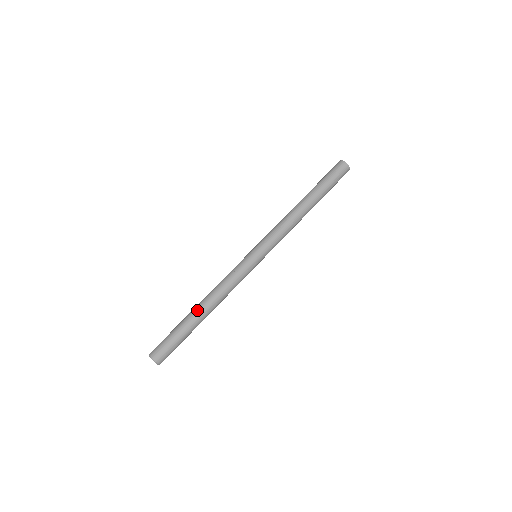
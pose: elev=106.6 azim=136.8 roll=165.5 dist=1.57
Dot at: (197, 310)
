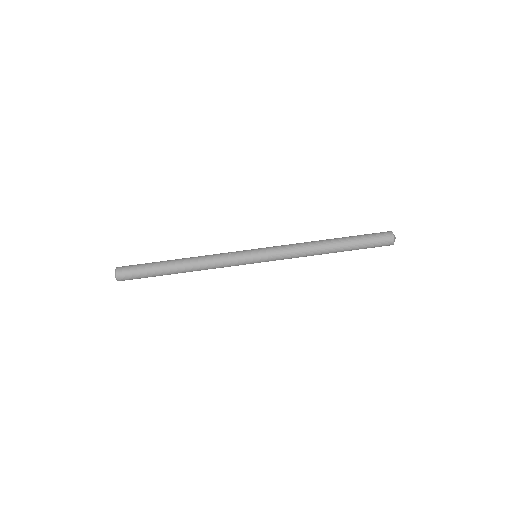
Dot at: (176, 259)
